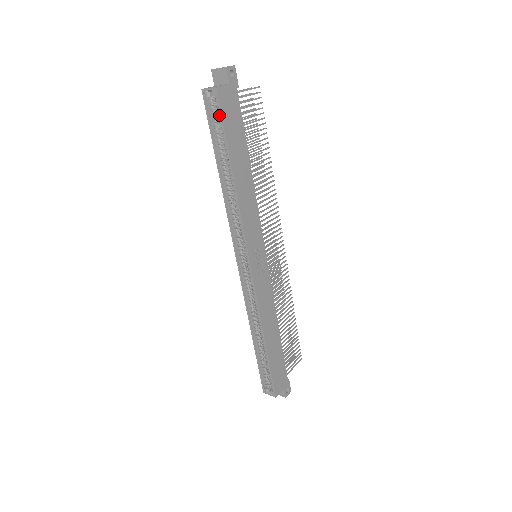
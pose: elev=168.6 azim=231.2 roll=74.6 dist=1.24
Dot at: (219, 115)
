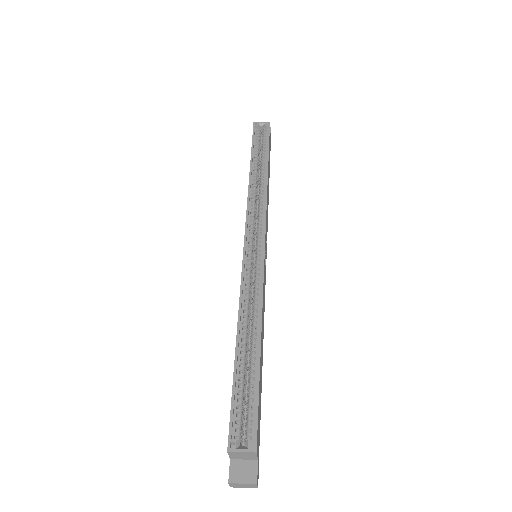
Dot at: (264, 137)
